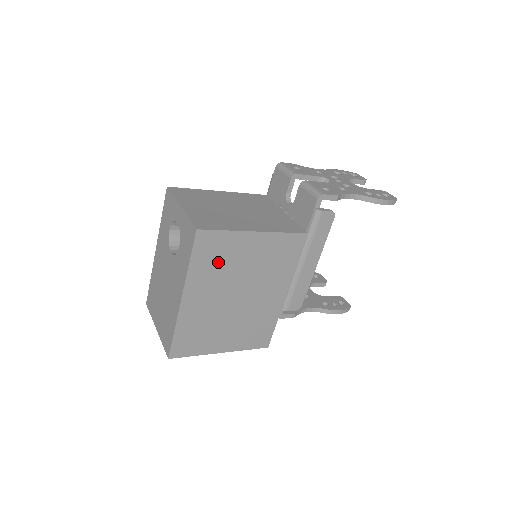
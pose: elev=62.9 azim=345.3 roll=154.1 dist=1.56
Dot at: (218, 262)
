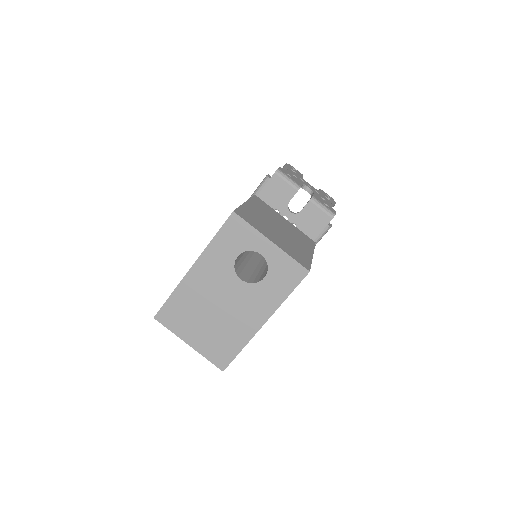
Dot at: occluded
